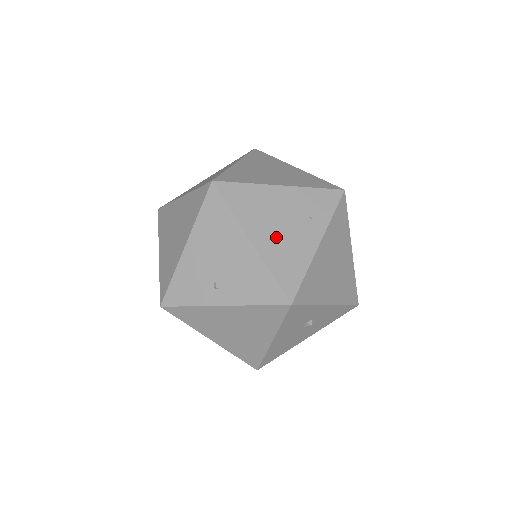
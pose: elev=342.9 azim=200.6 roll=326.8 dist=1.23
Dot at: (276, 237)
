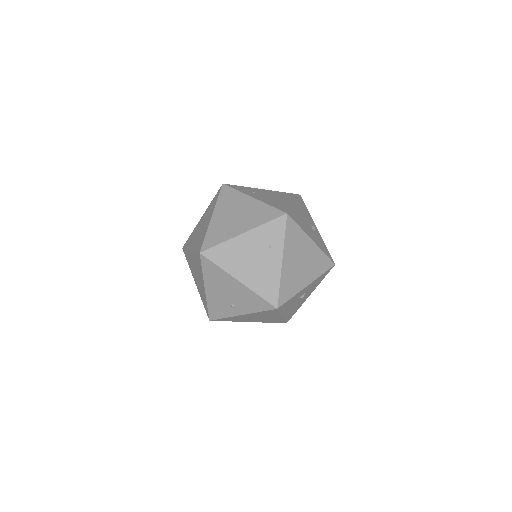
Dot at: (253, 271)
